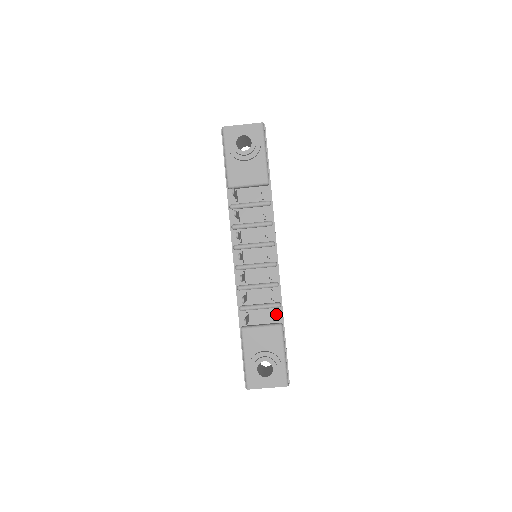
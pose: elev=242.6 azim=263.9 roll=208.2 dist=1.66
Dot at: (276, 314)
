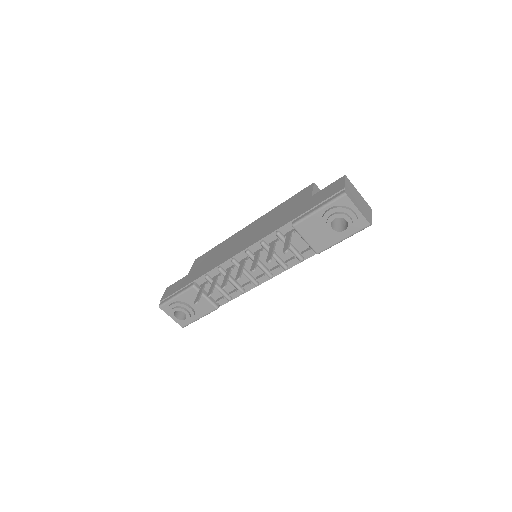
Dot at: (223, 299)
